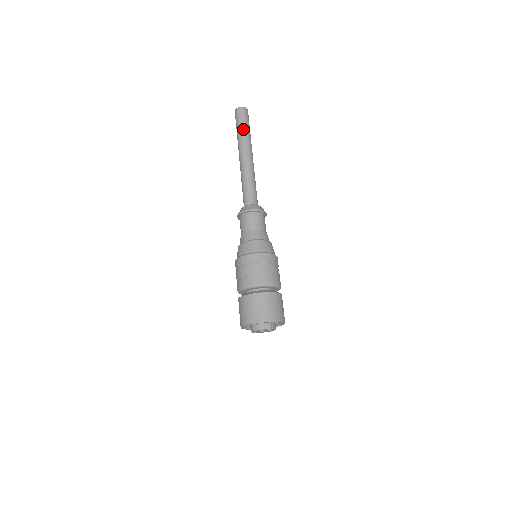
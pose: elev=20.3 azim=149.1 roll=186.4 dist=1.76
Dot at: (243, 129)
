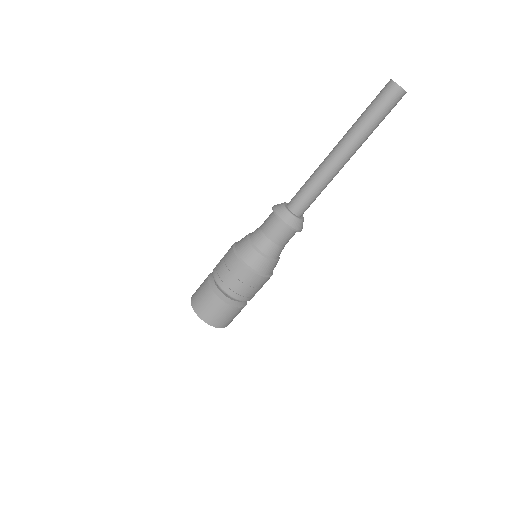
Dot at: (368, 116)
